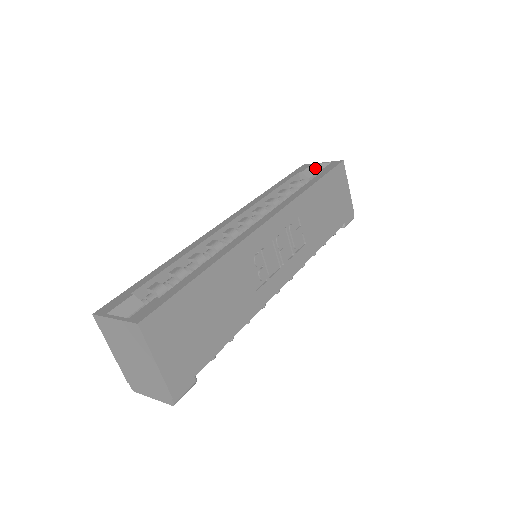
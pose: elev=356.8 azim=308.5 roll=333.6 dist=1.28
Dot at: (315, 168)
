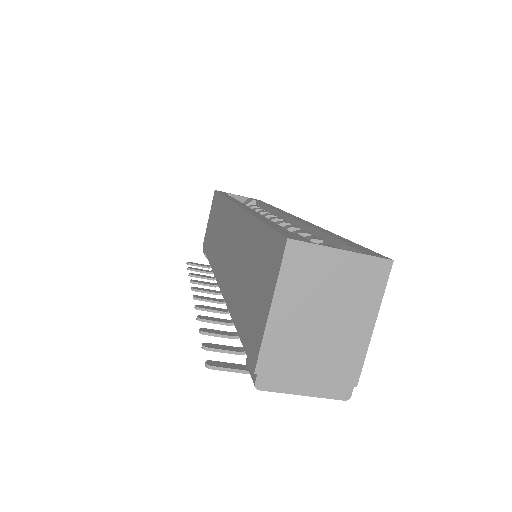
Dot at: occluded
